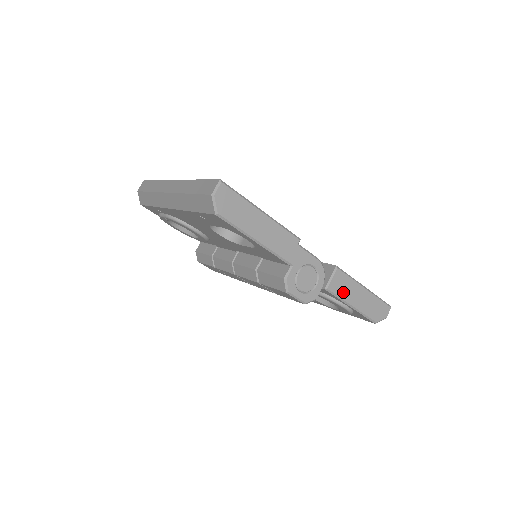
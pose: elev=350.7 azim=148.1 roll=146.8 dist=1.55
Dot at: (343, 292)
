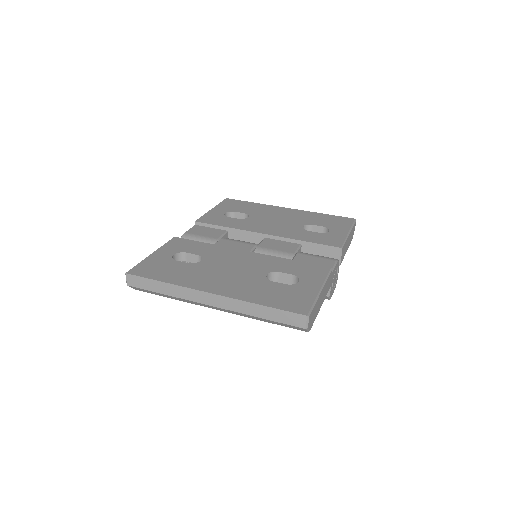
Dot at: (344, 254)
